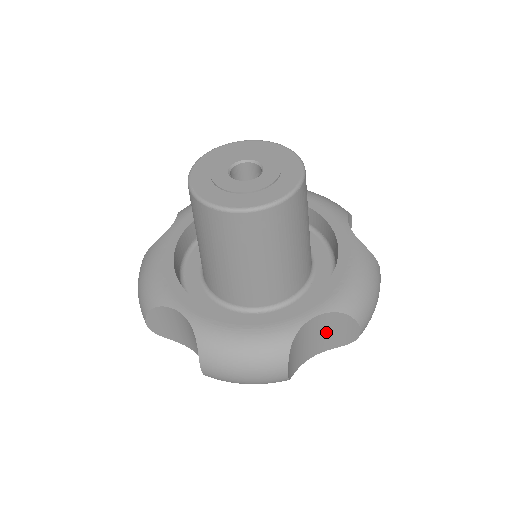
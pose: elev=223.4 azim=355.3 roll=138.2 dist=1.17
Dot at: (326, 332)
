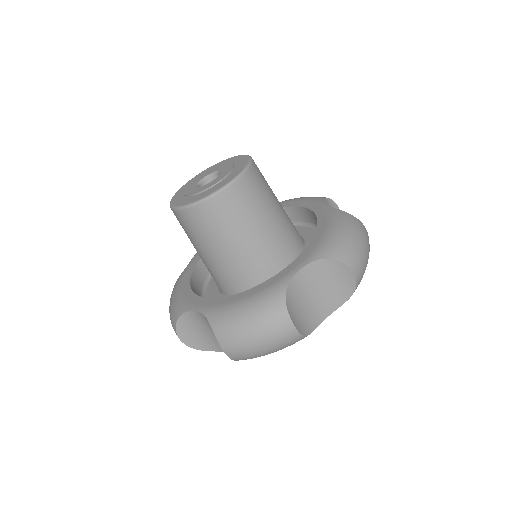
Dot at: (324, 285)
